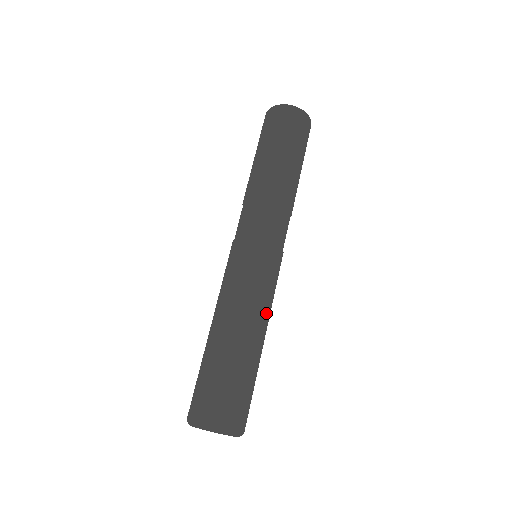
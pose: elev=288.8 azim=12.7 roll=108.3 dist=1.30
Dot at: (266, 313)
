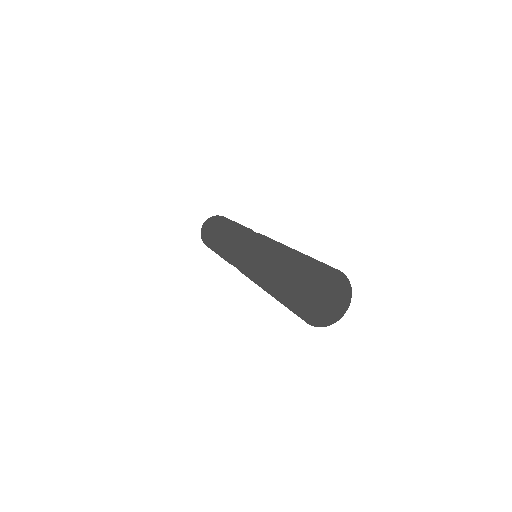
Dot at: occluded
